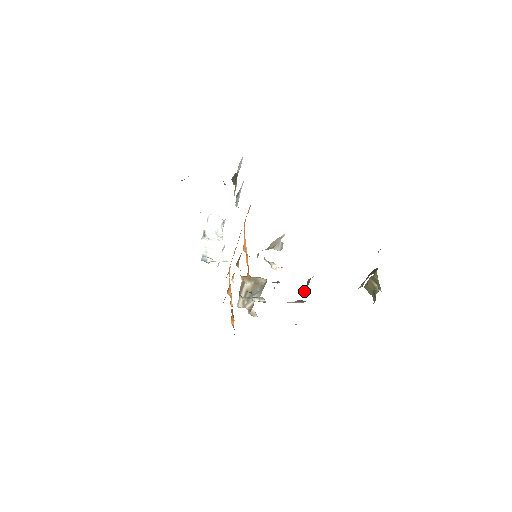
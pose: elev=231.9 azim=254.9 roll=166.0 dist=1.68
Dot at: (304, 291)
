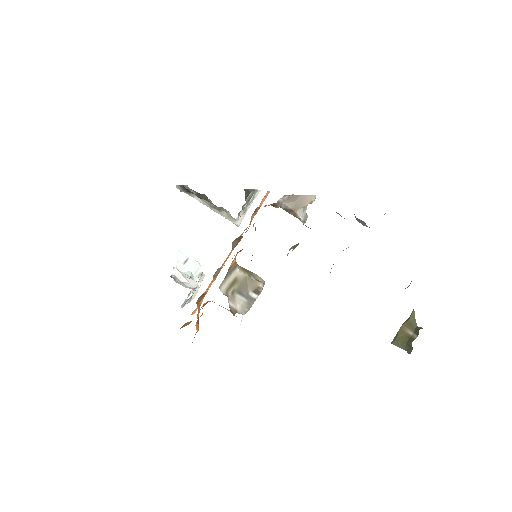
Dot at: occluded
